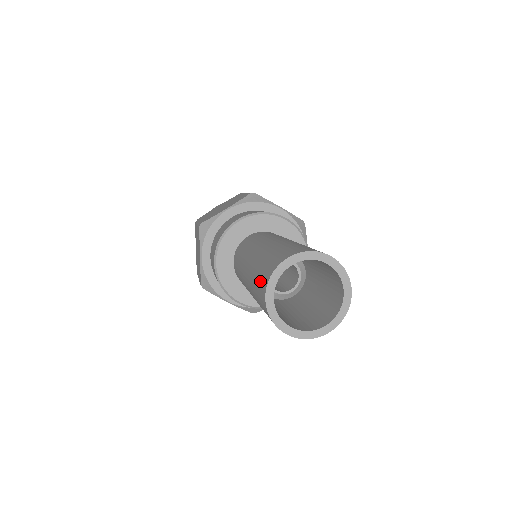
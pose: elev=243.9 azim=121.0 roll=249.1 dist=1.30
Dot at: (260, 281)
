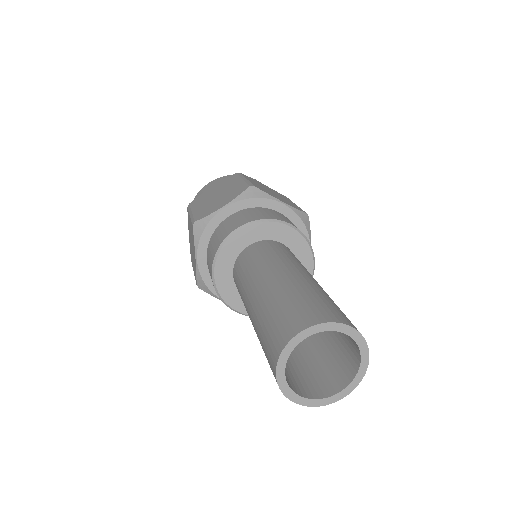
Dot at: (269, 344)
